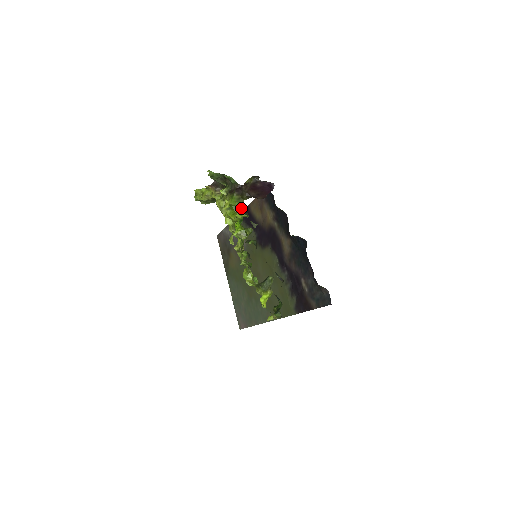
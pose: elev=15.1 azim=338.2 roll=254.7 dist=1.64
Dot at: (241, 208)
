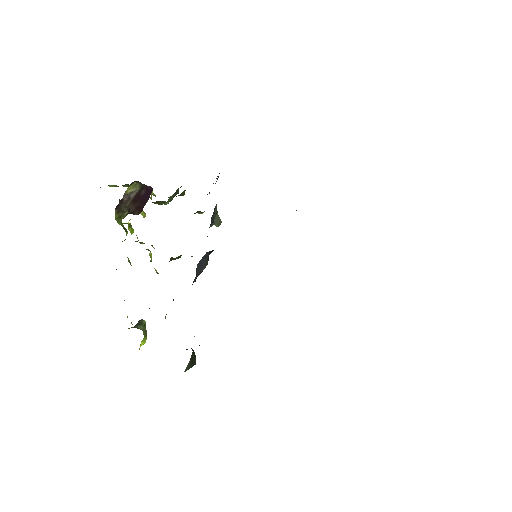
Dot at: occluded
